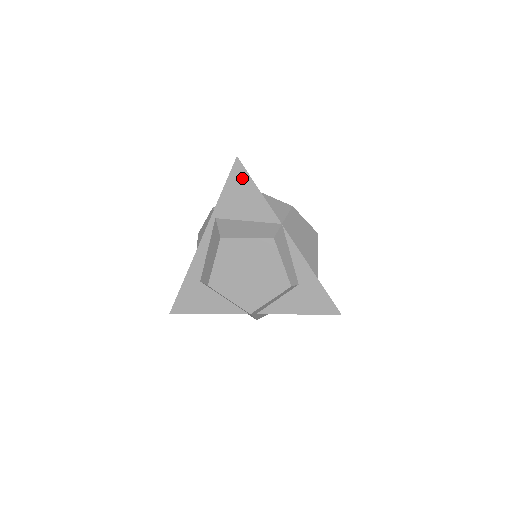
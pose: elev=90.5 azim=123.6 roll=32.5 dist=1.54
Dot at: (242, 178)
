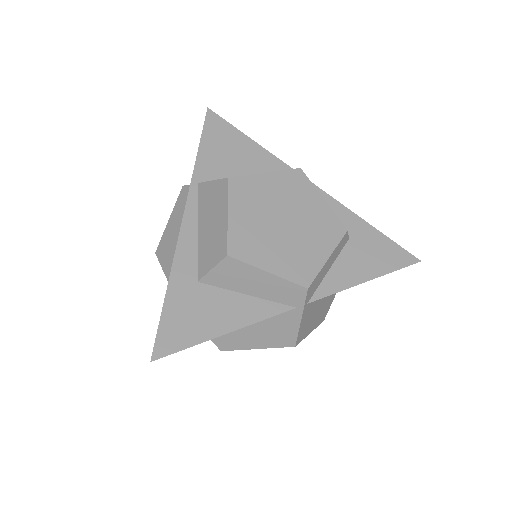
Dot at: (222, 129)
